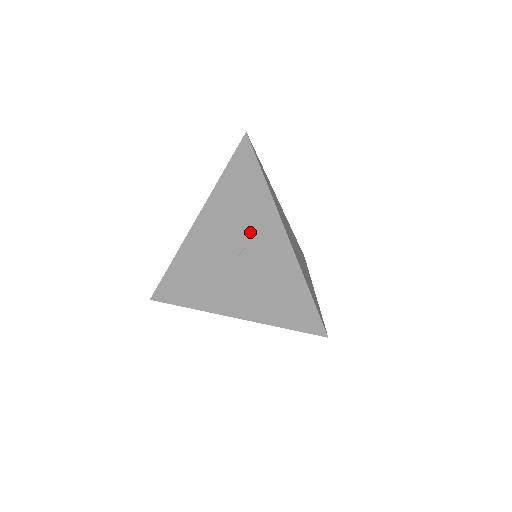
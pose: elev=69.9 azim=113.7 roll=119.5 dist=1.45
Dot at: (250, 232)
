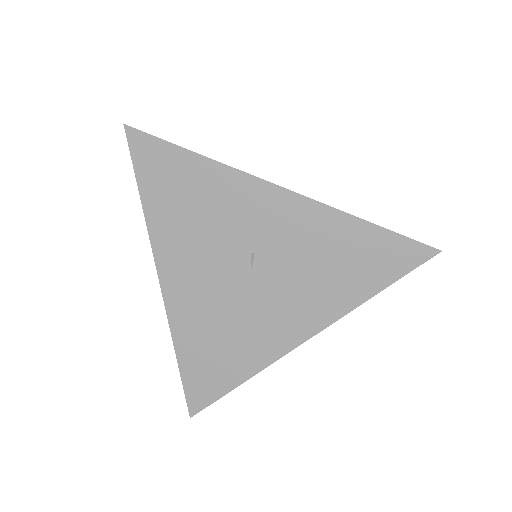
Dot at: (241, 230)
